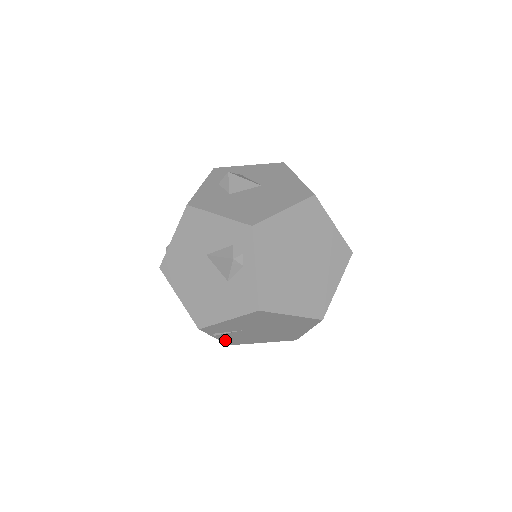
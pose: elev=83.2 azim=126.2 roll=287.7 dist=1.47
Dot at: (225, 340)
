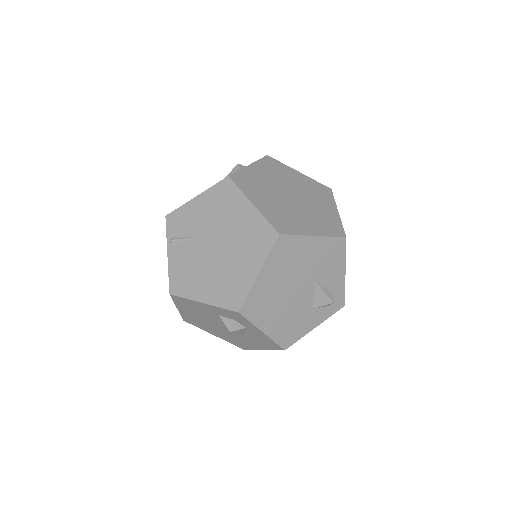
Dot at: (172, 270)
